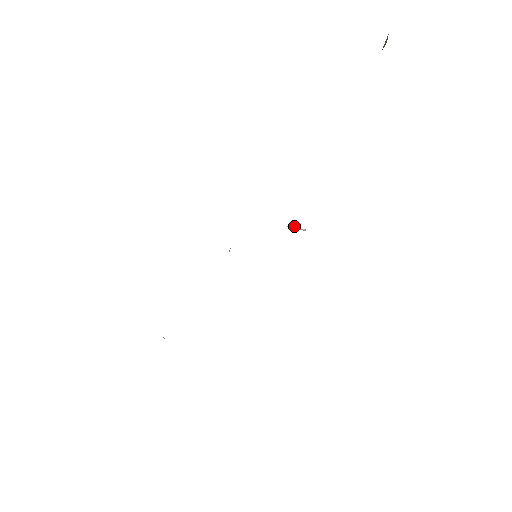
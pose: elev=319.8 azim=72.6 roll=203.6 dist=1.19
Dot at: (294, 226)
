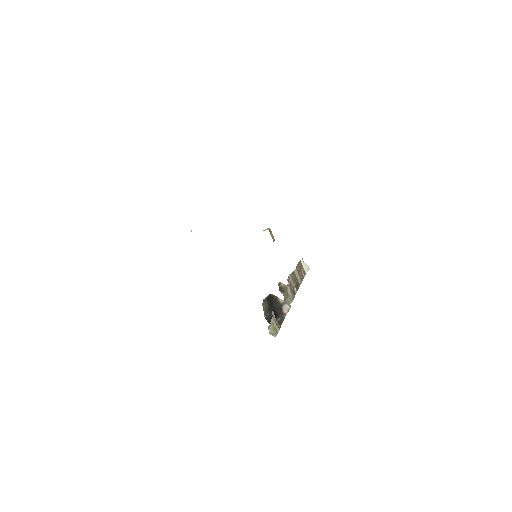
Dot at: occluded
